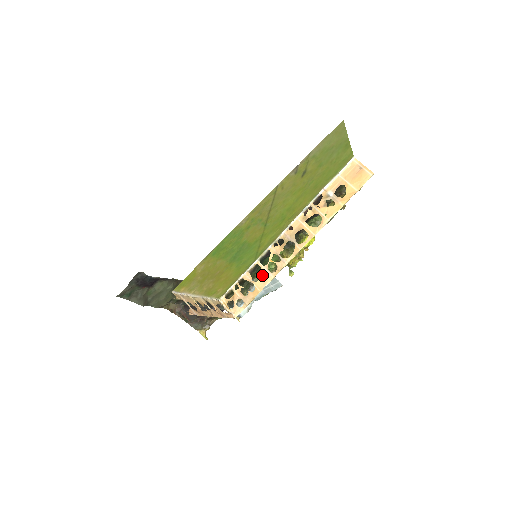
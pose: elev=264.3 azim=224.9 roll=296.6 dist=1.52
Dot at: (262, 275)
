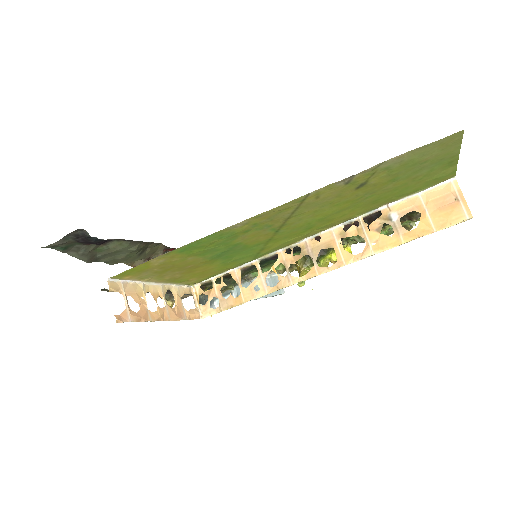
Dot at: (255, 283)
